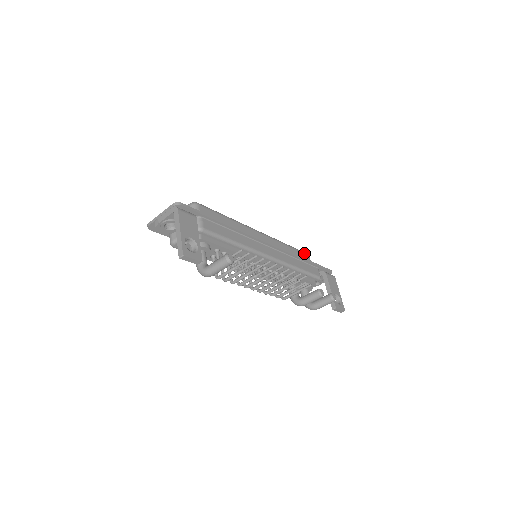
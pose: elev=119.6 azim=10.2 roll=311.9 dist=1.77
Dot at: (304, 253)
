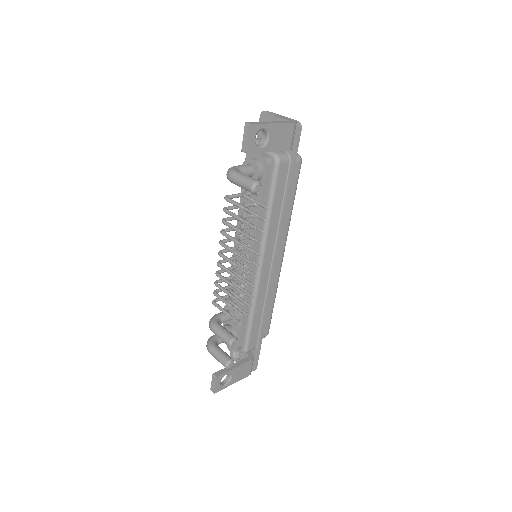
Dot at: (269, 327)
